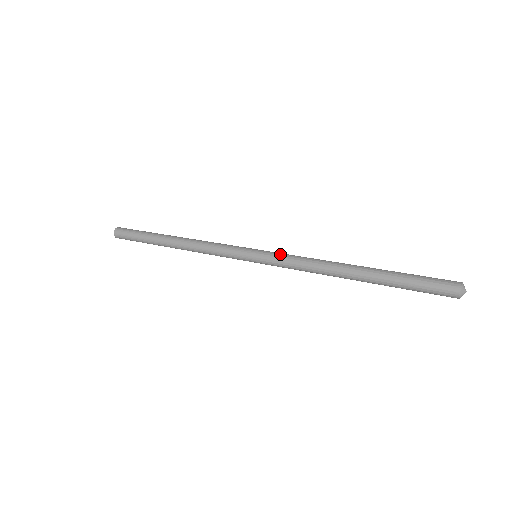
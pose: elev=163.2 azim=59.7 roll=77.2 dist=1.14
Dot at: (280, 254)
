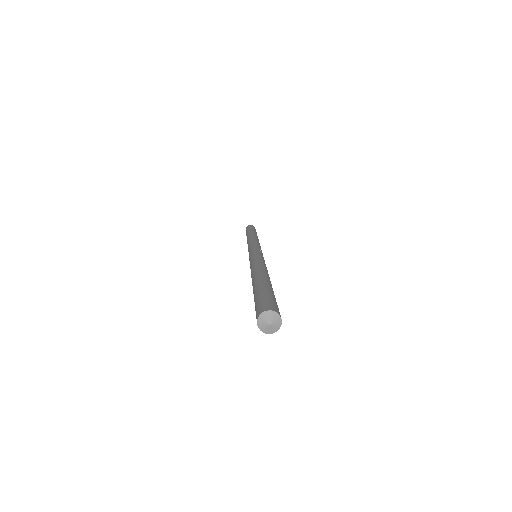
Dot at: (256, 254)
